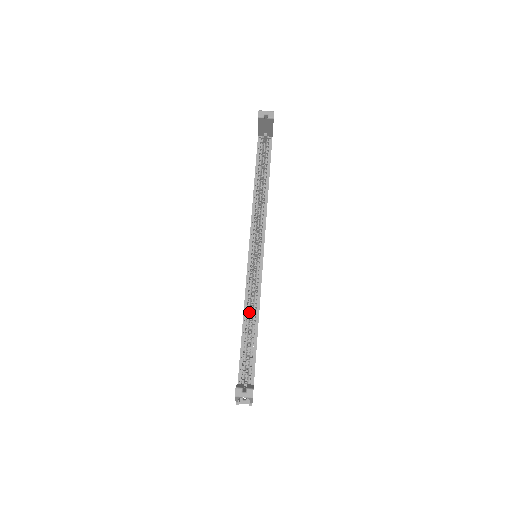
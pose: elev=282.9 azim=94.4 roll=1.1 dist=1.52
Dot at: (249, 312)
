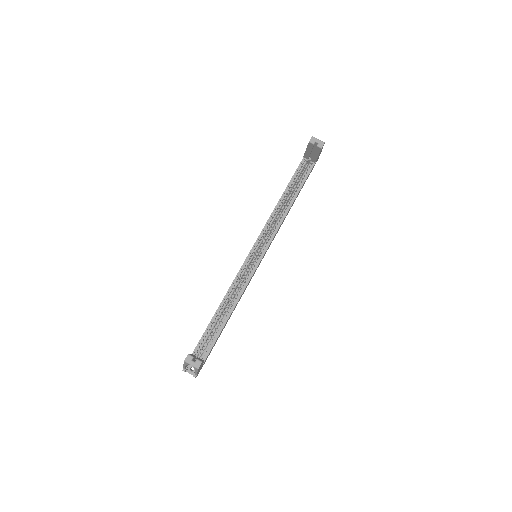
Dot at: (229, 300)
